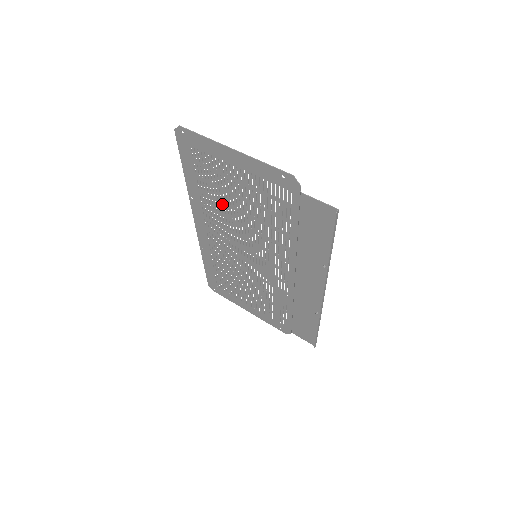
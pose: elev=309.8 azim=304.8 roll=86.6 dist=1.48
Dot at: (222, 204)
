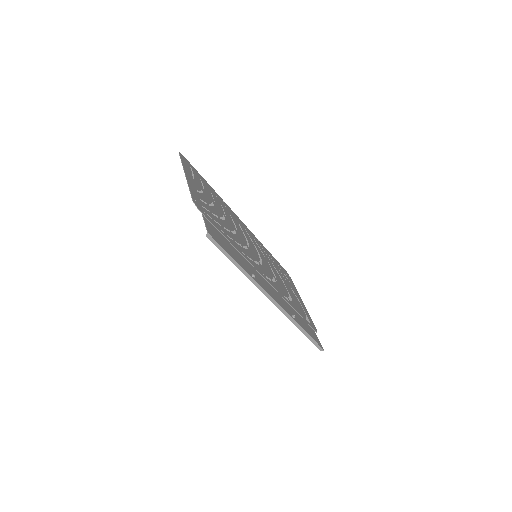
Dot at: (223, 211)
